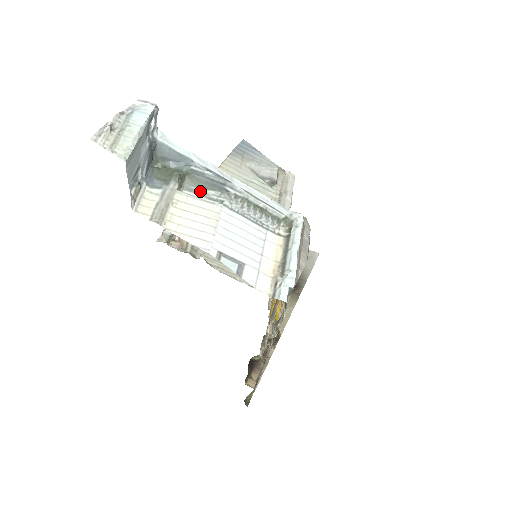
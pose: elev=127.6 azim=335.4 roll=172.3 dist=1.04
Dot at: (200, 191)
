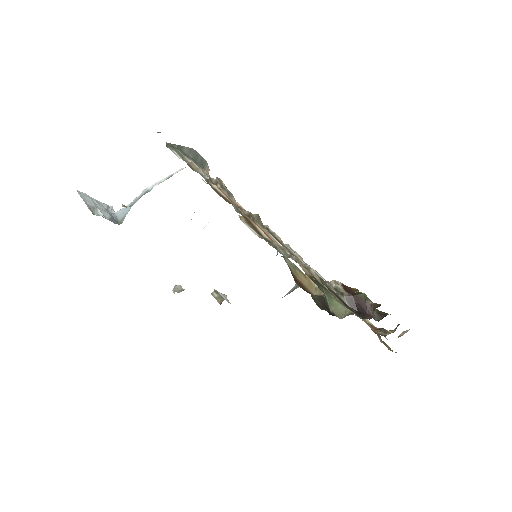
Dot at: occluded
